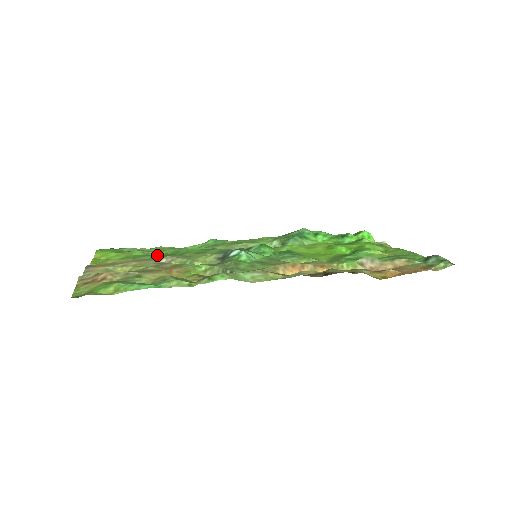
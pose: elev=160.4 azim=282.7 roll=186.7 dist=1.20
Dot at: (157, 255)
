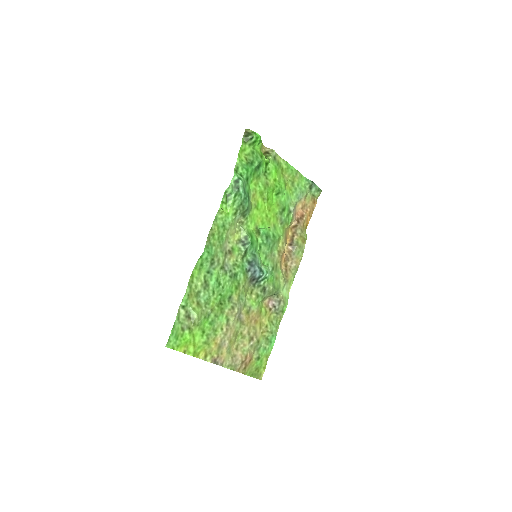
Dot at: (218, 312)
